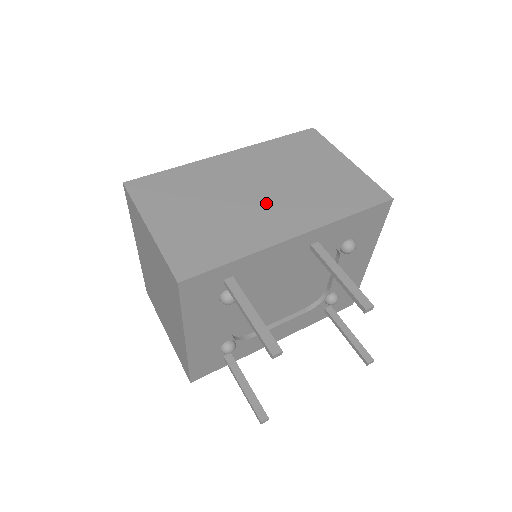
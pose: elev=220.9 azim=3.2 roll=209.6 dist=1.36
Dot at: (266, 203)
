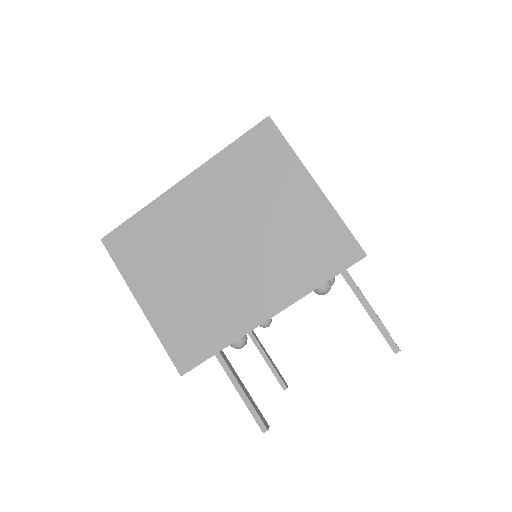
Dot at: occluded
